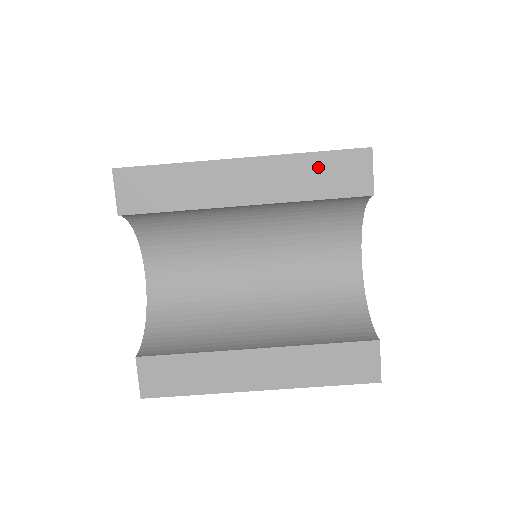
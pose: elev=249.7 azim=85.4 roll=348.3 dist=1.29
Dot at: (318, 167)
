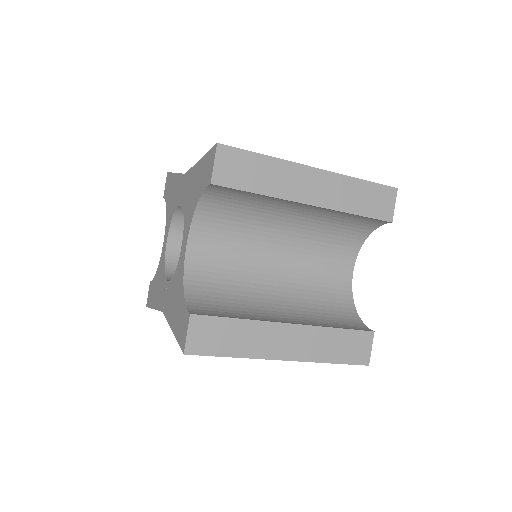
Dot at: (363, 191)
